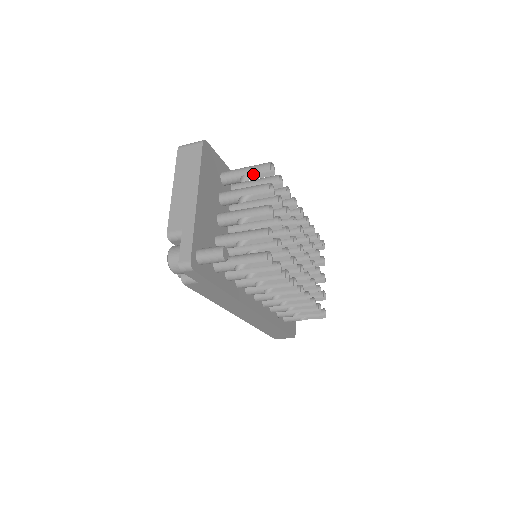
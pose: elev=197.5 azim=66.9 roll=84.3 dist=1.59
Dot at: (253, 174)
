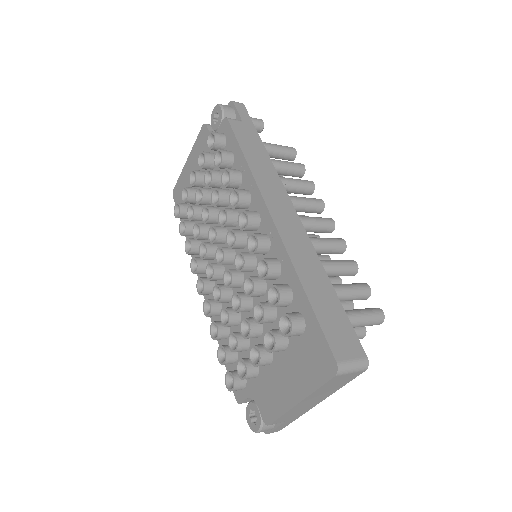
Dot at: occluded
